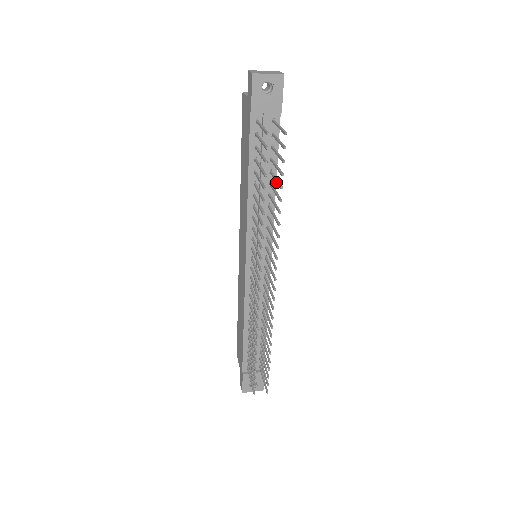
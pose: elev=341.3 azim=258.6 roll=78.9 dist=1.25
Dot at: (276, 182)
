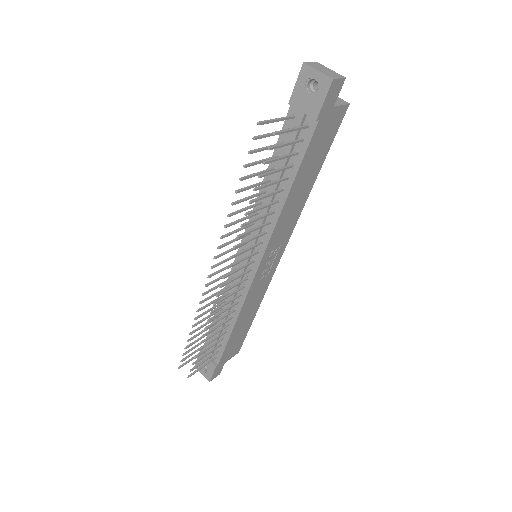
Dot at: (266, 185)
